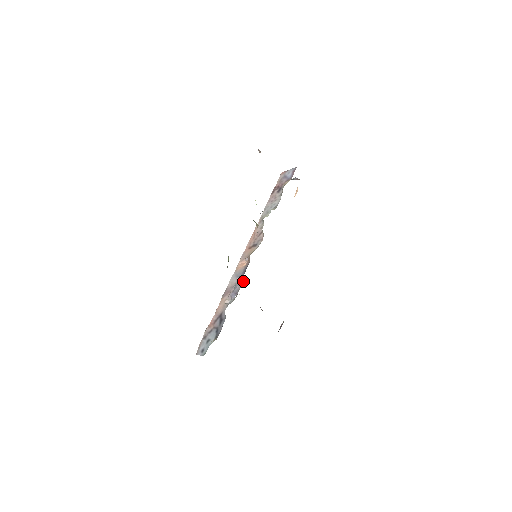
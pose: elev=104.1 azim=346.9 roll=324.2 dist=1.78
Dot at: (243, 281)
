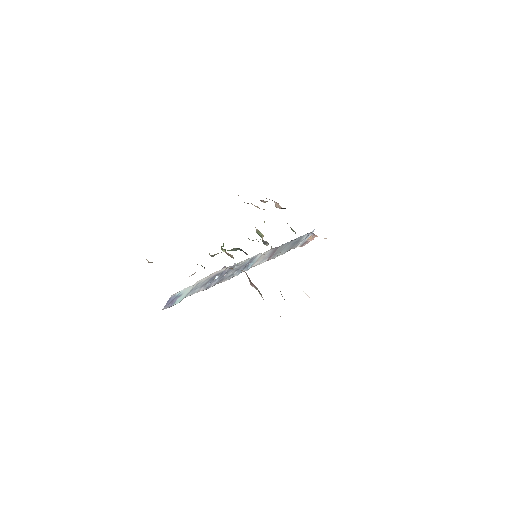
Dot at: occluded
